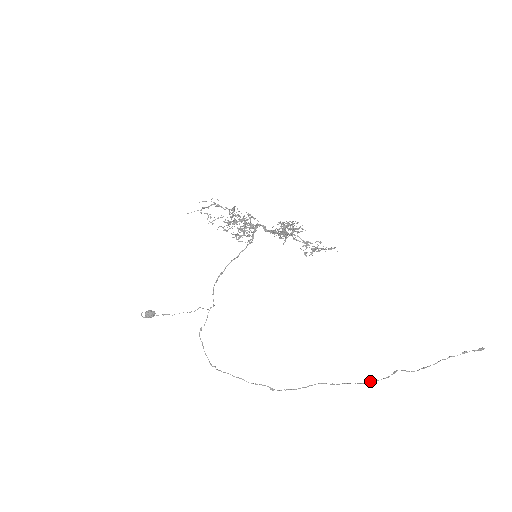
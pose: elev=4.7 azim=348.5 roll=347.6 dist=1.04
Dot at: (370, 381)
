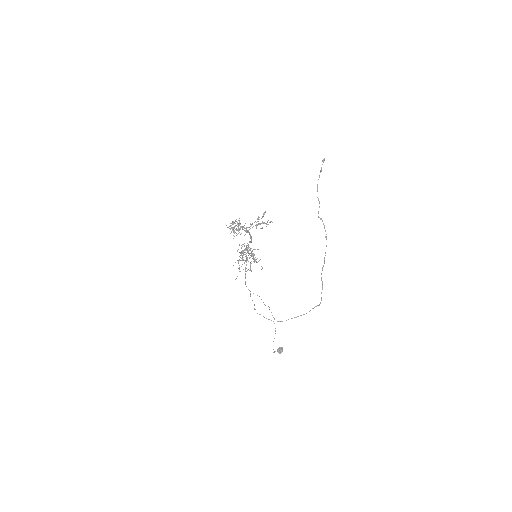
Dot at: occluded
